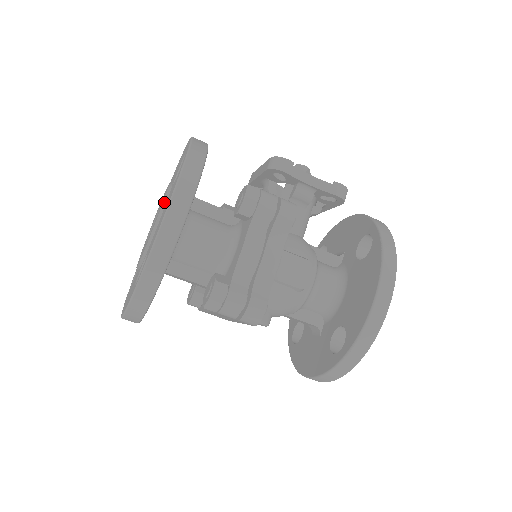
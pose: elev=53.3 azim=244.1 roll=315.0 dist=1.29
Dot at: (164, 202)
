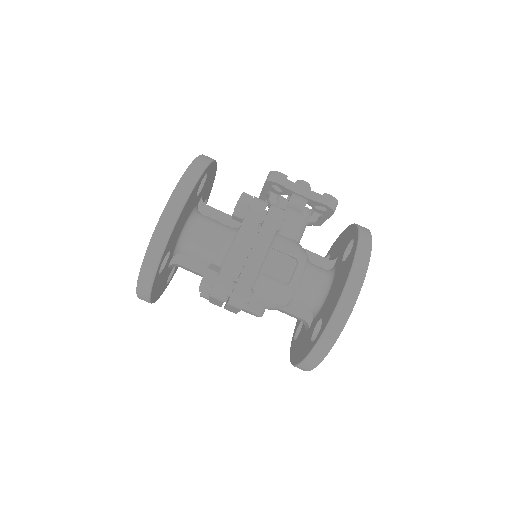
Dot at: occluded
